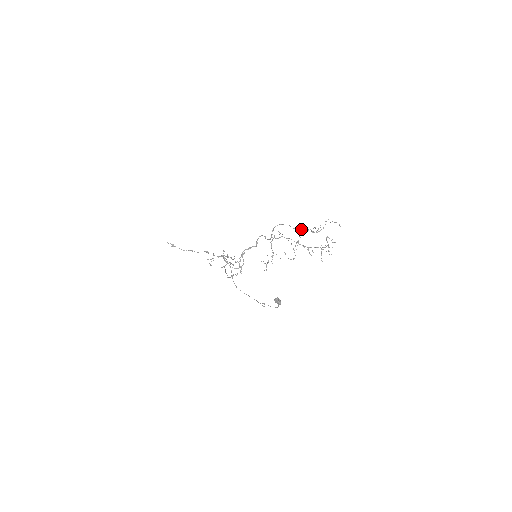
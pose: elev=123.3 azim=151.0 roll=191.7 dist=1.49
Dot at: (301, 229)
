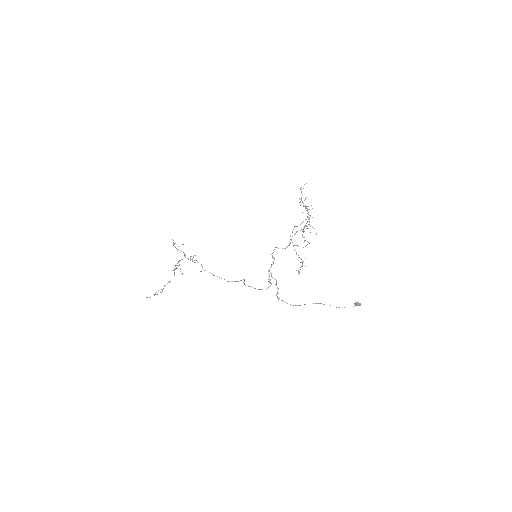
Dot at: occluded
